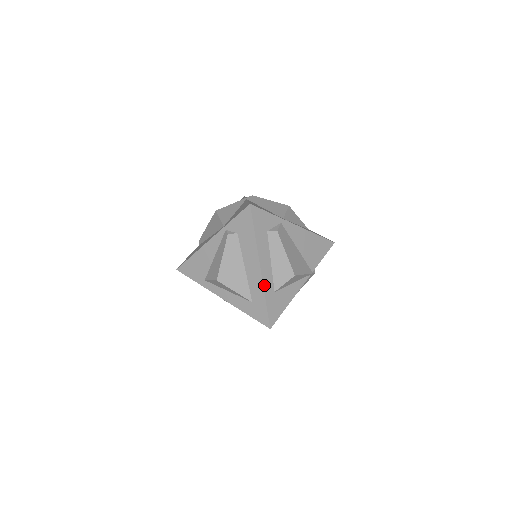
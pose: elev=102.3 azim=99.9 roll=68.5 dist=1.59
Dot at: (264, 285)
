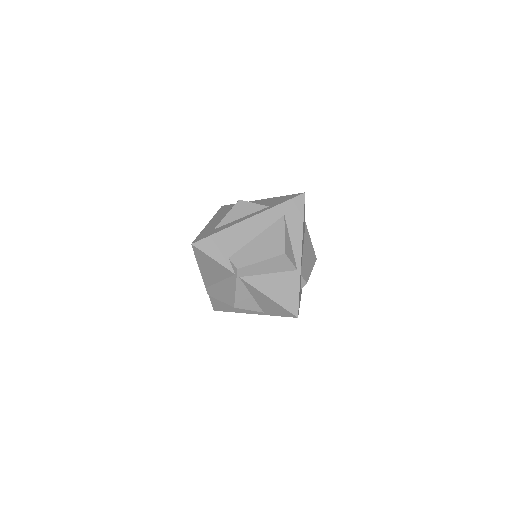
Dot at: occluded
